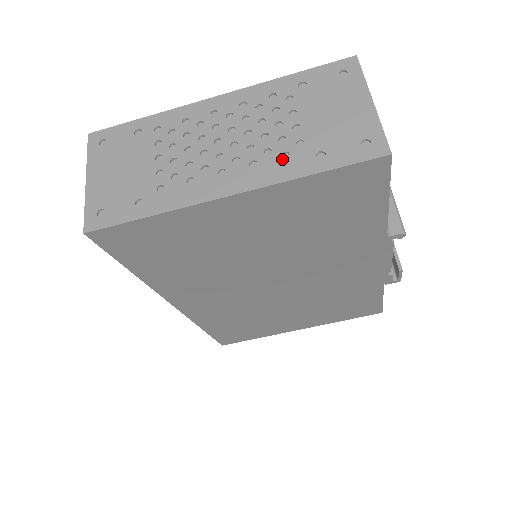
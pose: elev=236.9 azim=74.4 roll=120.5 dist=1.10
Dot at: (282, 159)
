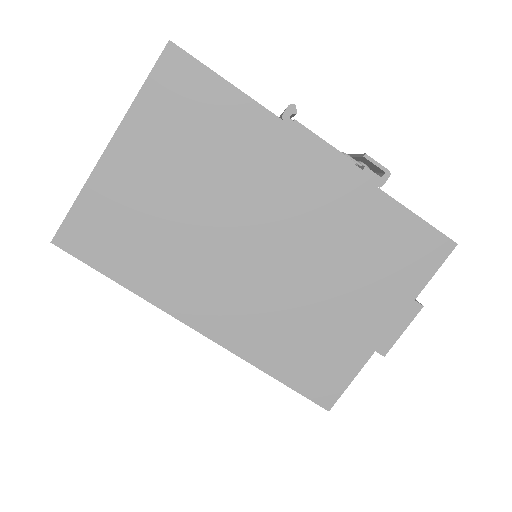
Dot at: occluded
